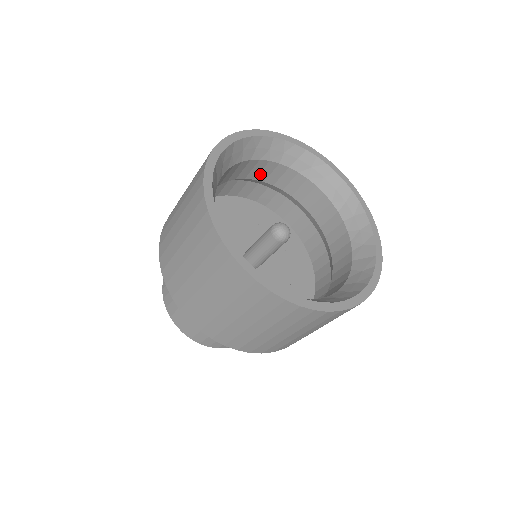
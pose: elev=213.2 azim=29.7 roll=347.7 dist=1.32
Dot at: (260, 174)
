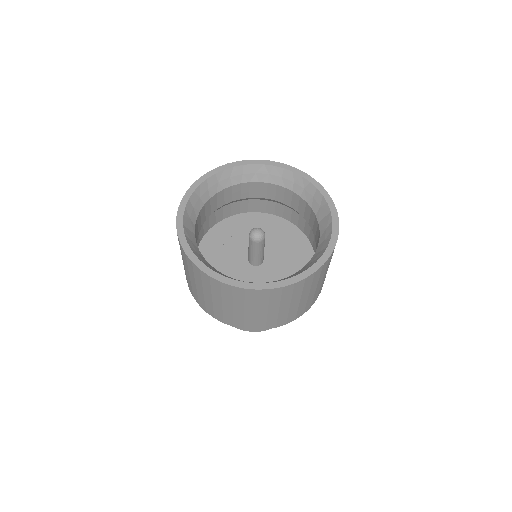
Dot at: (225, 199)
